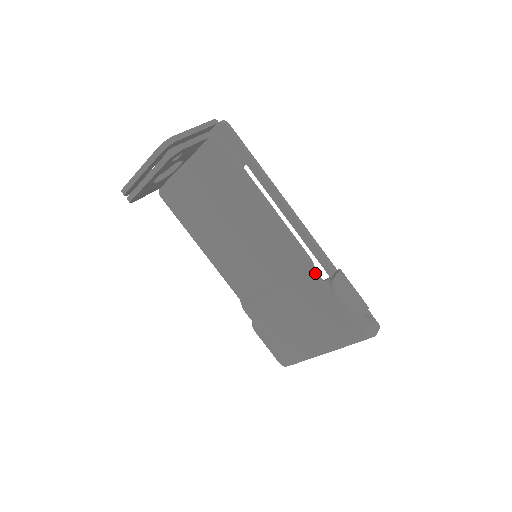
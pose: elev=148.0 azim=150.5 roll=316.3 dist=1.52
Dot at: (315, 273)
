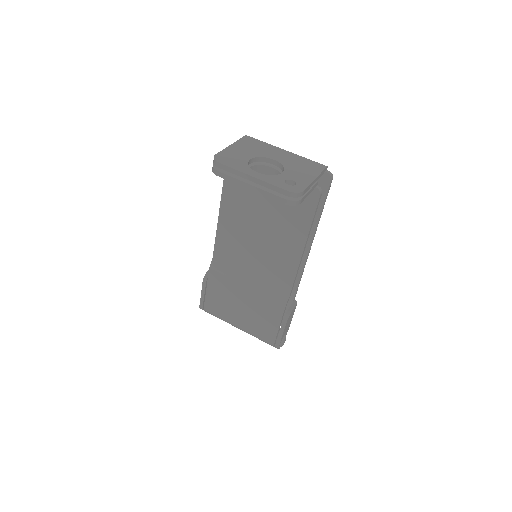
Dot at: (286, 305)
